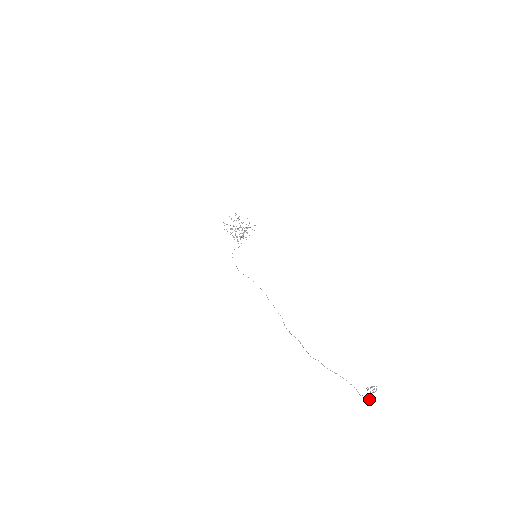
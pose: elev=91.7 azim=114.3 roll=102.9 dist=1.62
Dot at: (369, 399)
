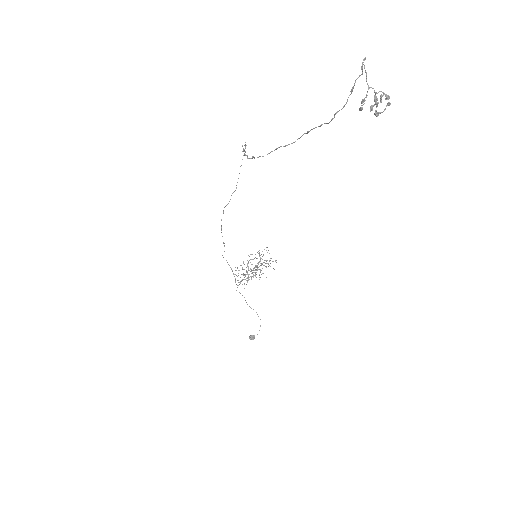
Dot at: (356, 79)
